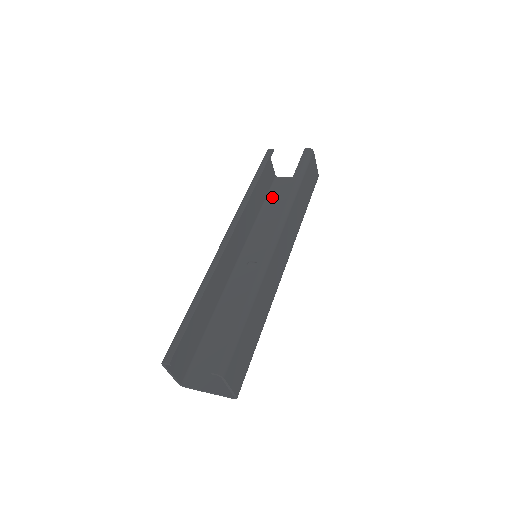
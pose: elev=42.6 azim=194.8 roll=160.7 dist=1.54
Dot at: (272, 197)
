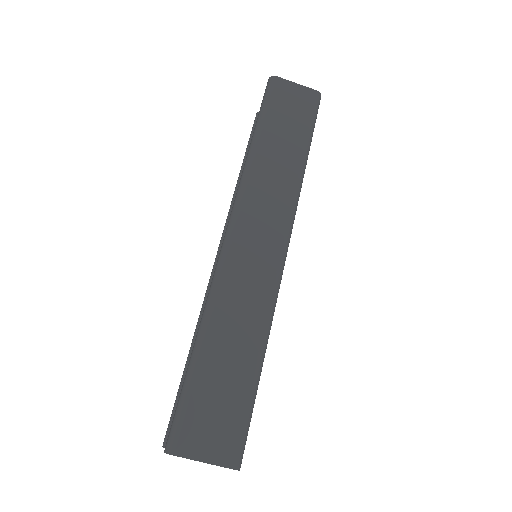
Dot at: occluded
